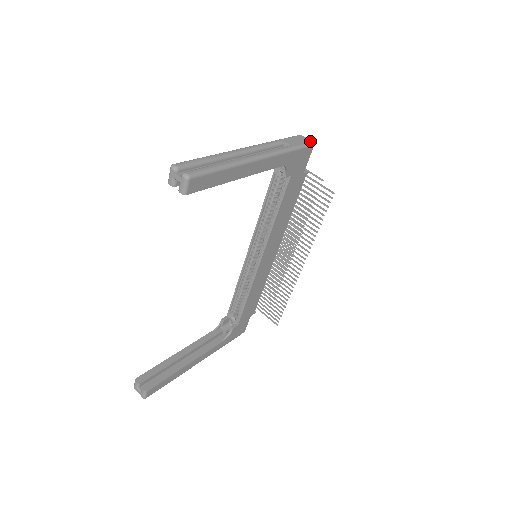
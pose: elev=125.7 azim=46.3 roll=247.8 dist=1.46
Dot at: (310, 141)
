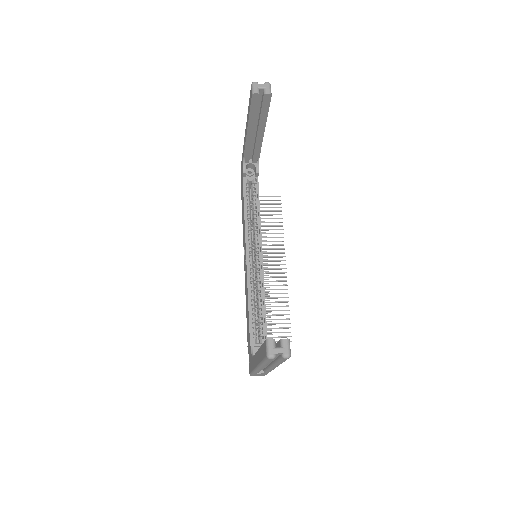
Dot at: occluded
